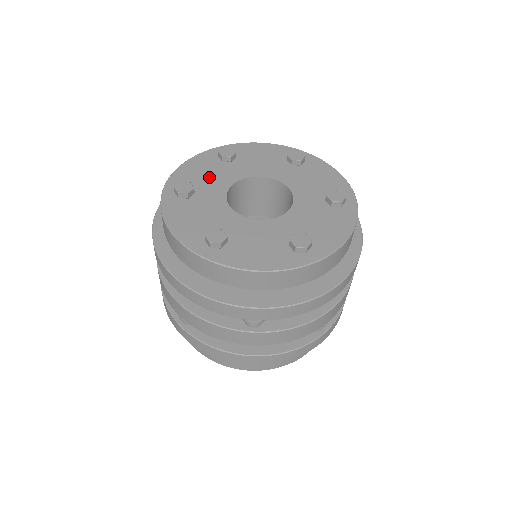
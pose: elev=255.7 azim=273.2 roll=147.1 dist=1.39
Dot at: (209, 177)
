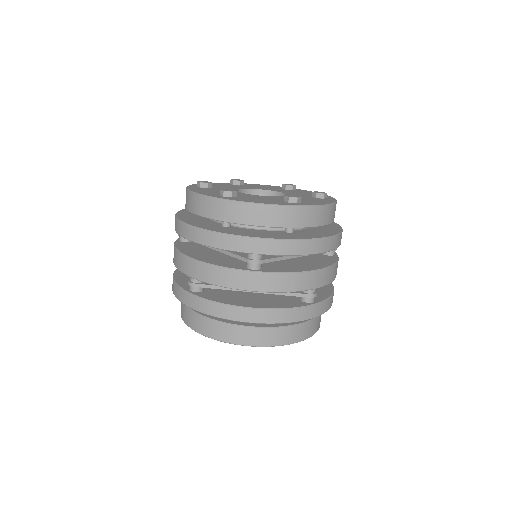
Dot at: (223, 186)
